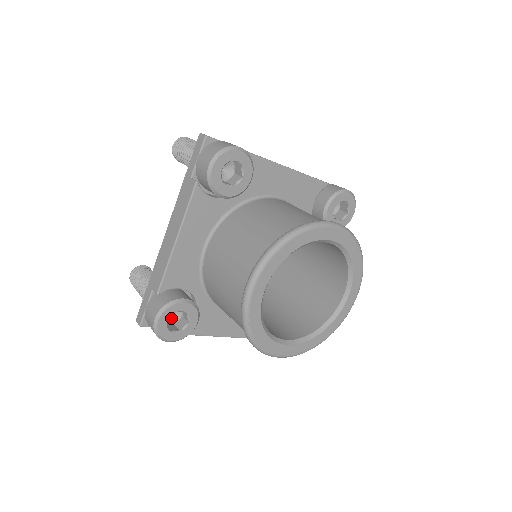
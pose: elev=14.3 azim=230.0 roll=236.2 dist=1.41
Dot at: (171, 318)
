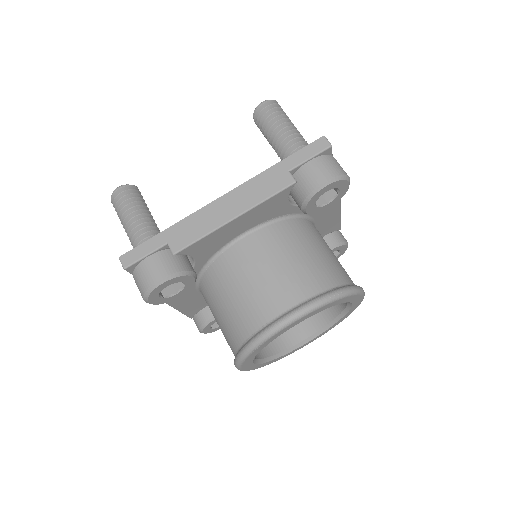
Dot at: occluded
